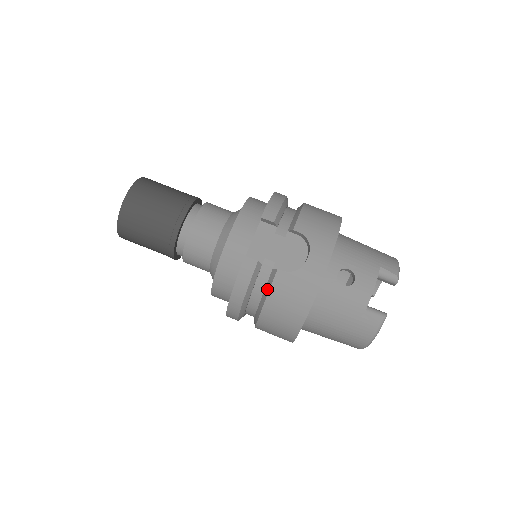
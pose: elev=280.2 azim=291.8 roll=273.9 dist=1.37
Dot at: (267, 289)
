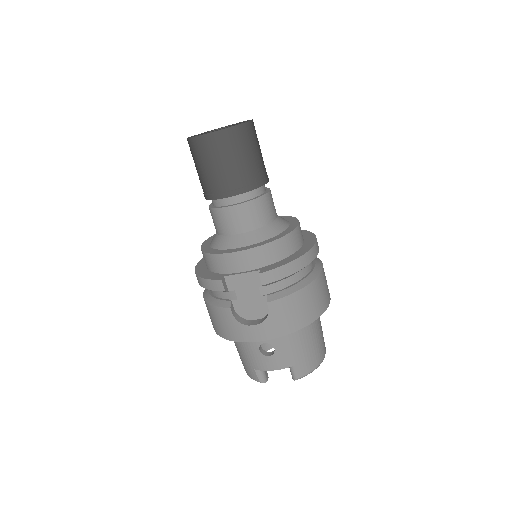
Dot at: (217, 303)
